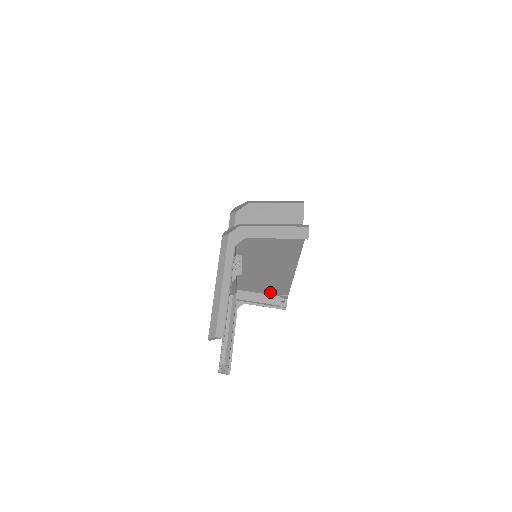
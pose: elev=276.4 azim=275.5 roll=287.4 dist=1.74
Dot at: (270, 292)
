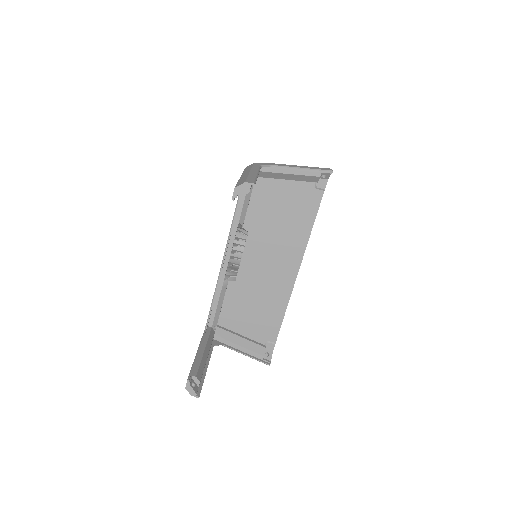
Dot at: (256, 333)
